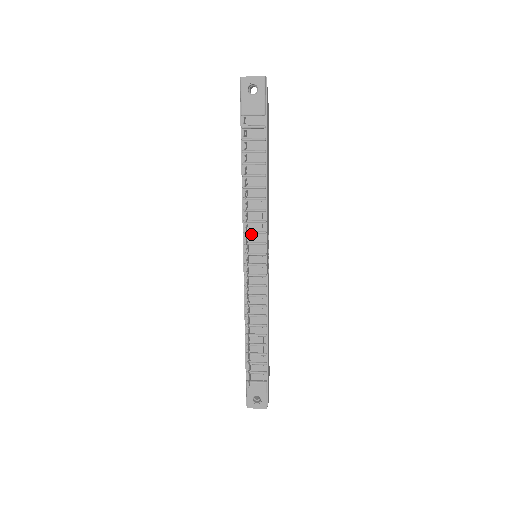
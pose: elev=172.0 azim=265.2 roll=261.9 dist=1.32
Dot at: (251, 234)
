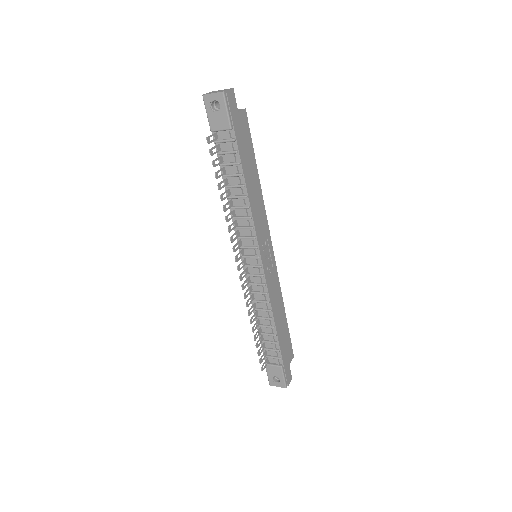
Dot at: (243, 239)
